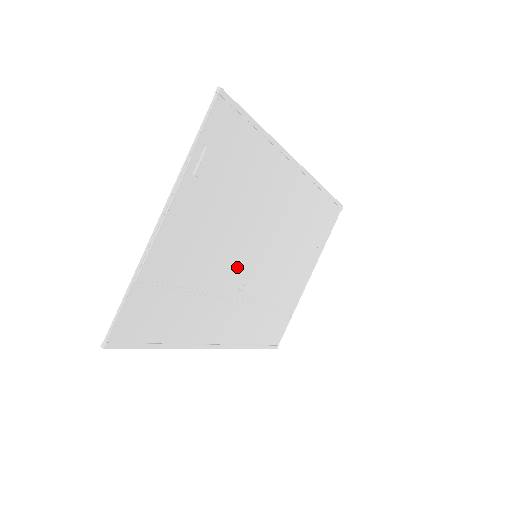
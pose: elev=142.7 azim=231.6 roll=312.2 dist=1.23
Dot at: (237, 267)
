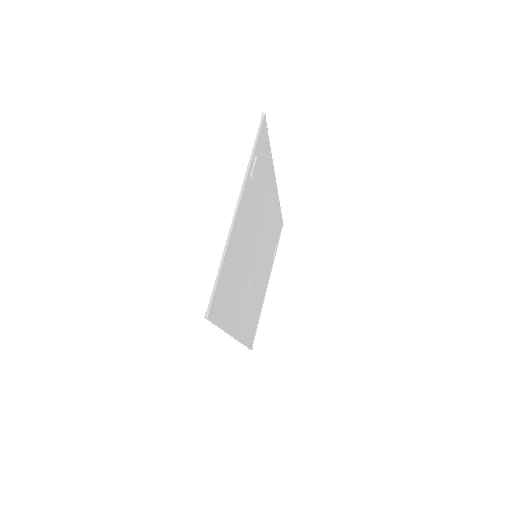
Dot at: (250, 263)
